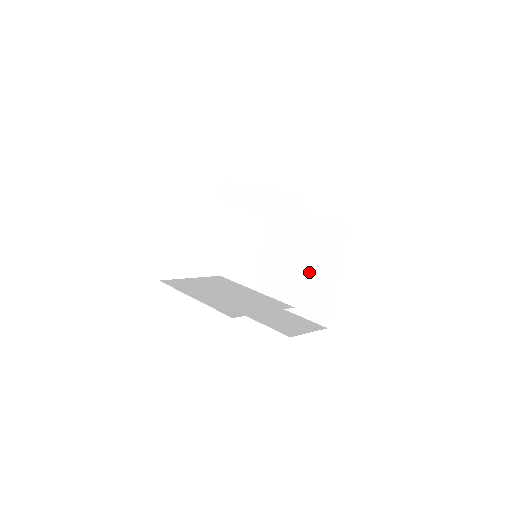
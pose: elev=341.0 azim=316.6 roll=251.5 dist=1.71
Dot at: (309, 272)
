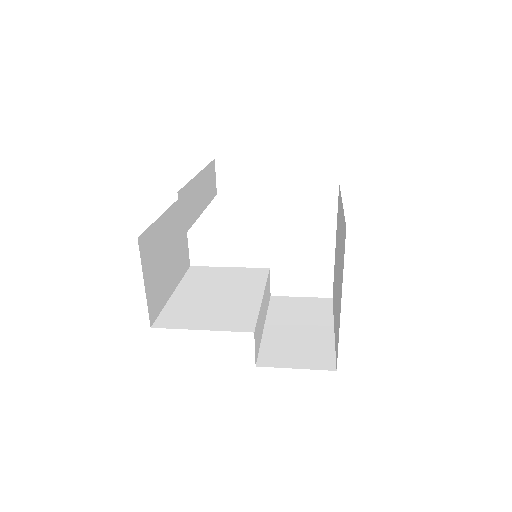
Dot at: (338, 286)
